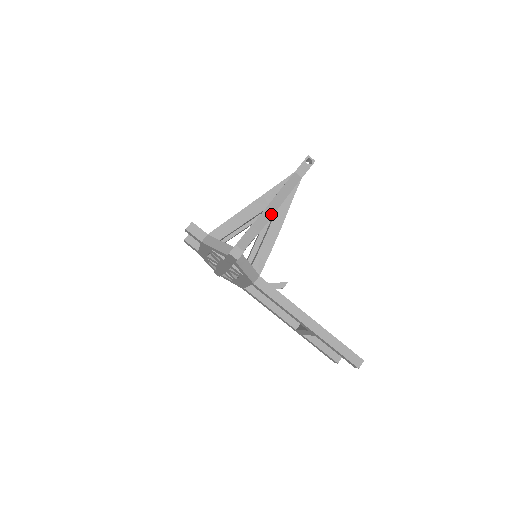
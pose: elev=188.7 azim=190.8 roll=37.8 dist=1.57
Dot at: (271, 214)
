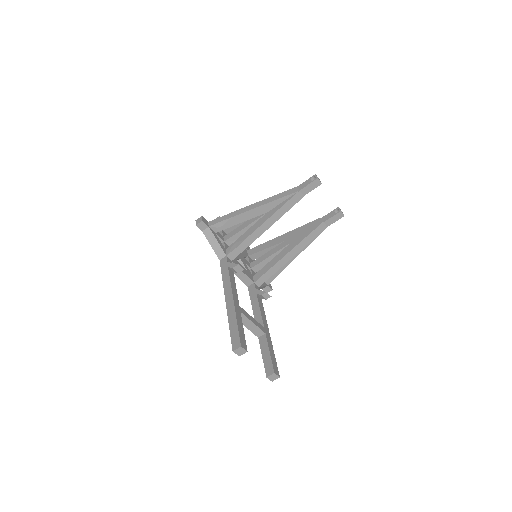
Dot at: (251, 208)
